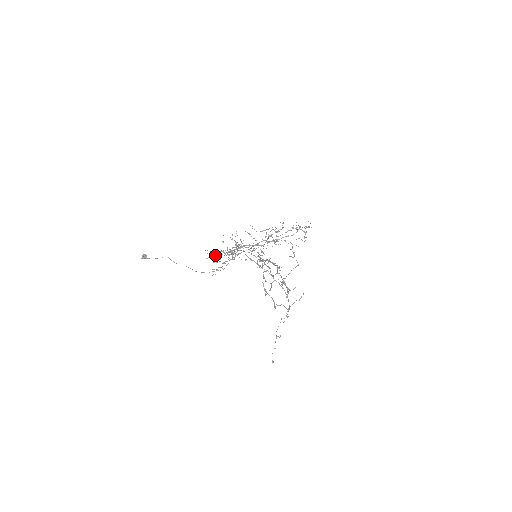
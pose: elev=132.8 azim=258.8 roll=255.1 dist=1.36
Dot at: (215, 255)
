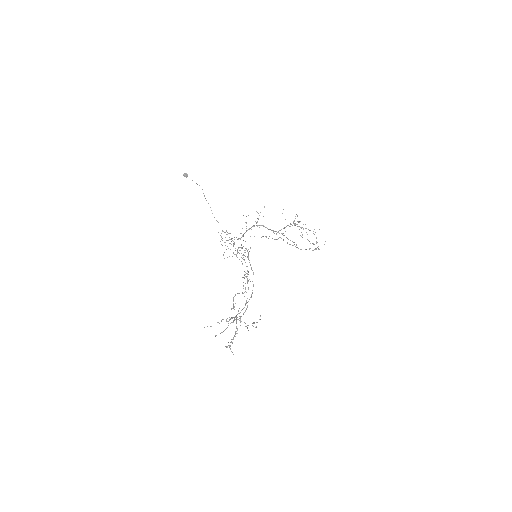
Dot at: occluded
